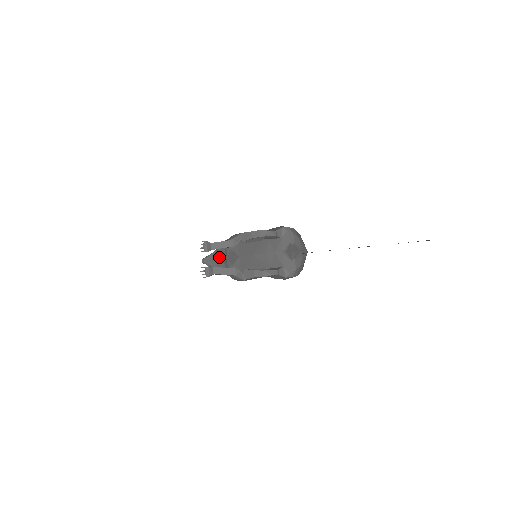
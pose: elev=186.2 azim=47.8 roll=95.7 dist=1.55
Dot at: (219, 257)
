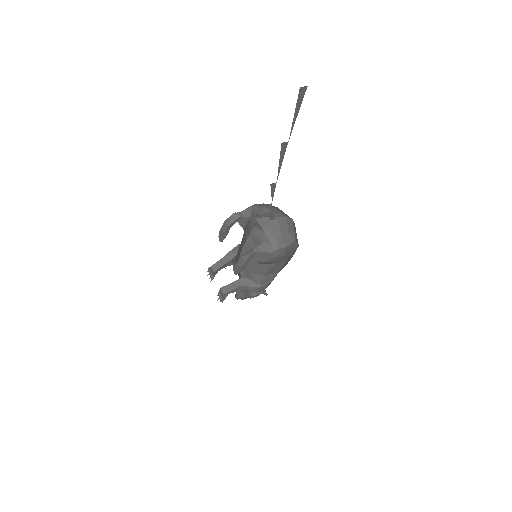
Dot at: occluded
